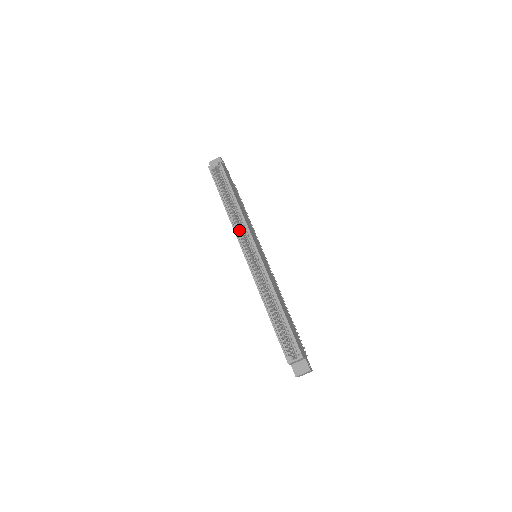
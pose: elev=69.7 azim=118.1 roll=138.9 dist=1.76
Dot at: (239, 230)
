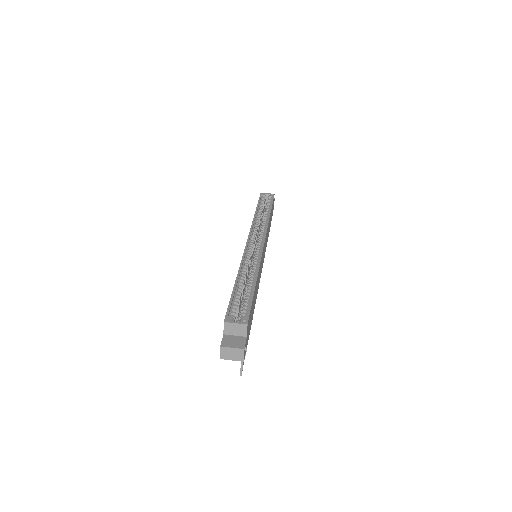
Dot at: (256, 228)
